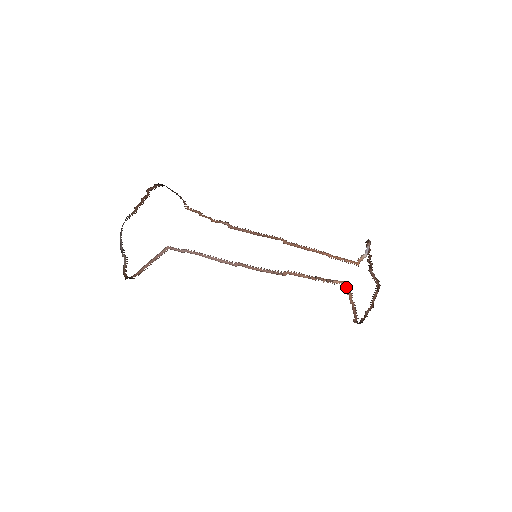
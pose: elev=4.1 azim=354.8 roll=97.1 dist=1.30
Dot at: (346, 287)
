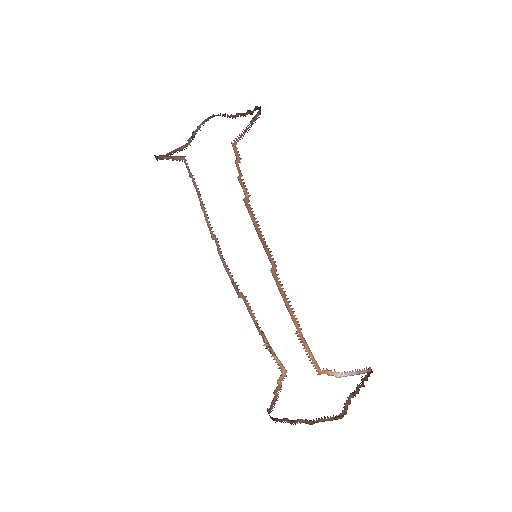
Dot at: (282, 375)
